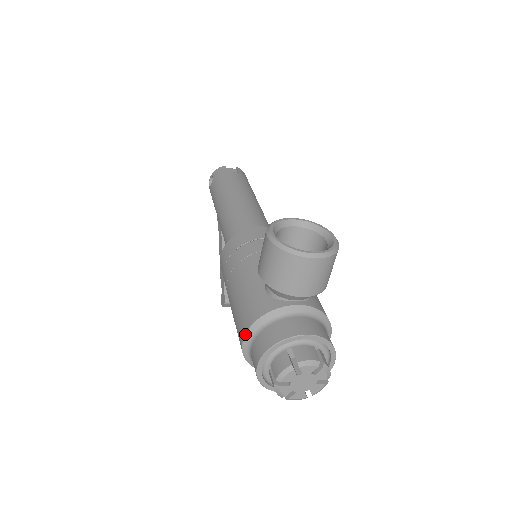
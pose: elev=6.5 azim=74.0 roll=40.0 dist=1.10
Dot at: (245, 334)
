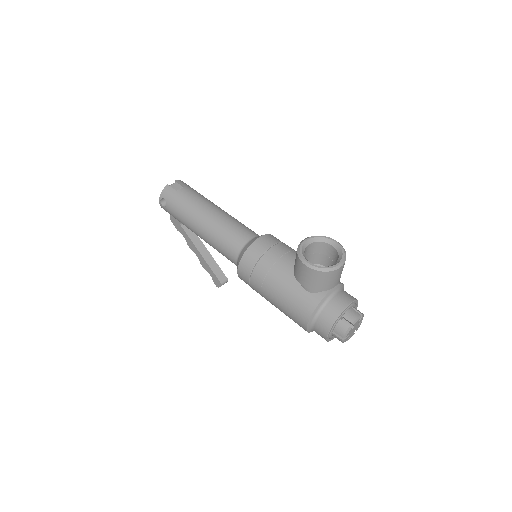
Dot at: (308, 322)
